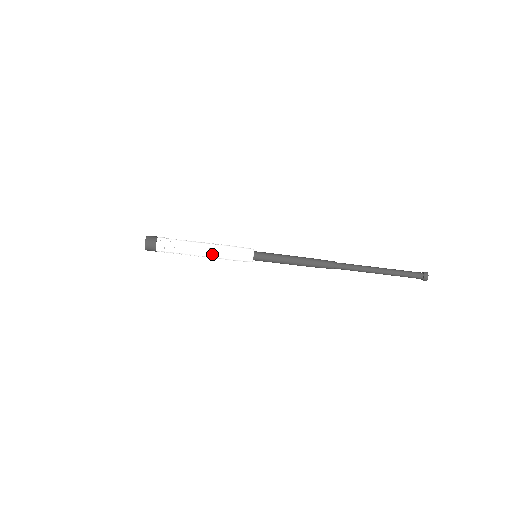
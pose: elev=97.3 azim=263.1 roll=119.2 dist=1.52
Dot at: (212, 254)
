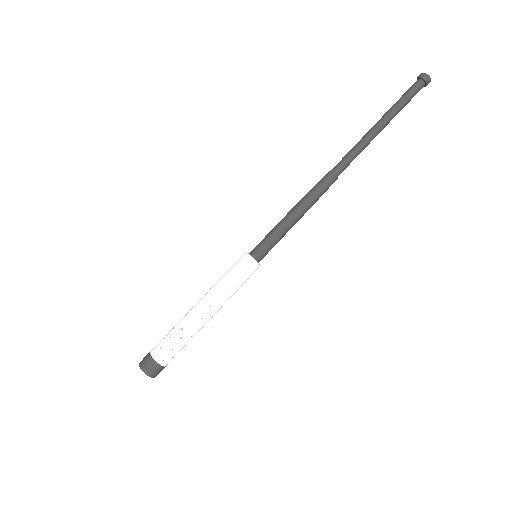
Dot at: (210, 299)
